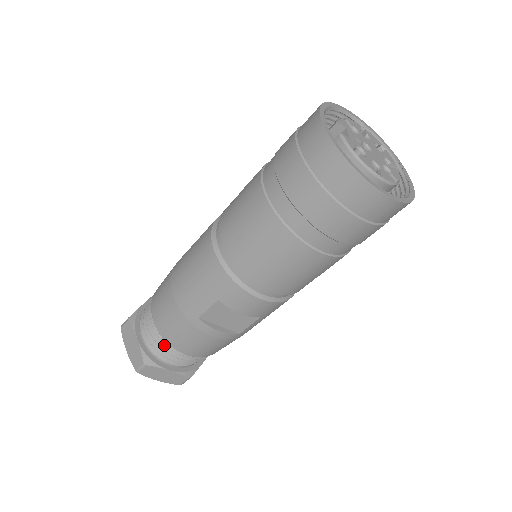
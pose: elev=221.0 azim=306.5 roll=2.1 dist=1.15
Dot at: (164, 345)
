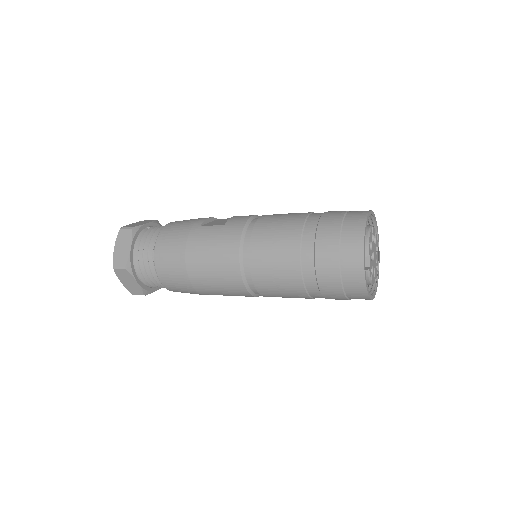
Dot at: occluded
